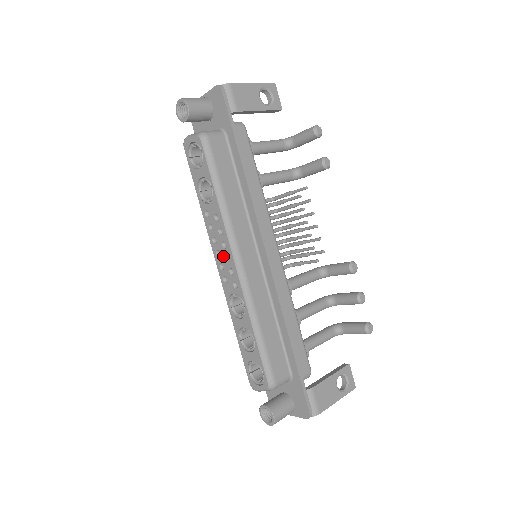
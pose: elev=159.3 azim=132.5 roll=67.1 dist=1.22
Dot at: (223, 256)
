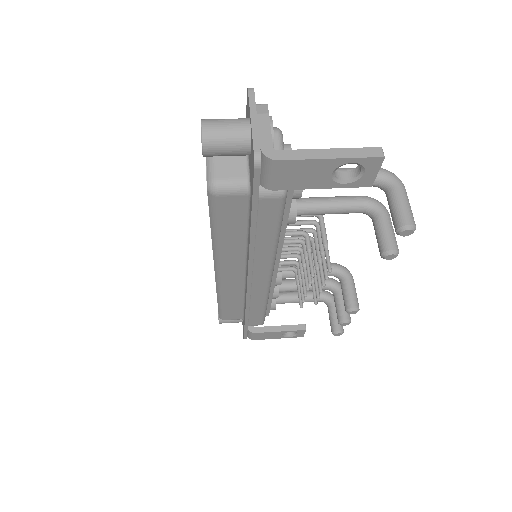
Dot at: occluded
